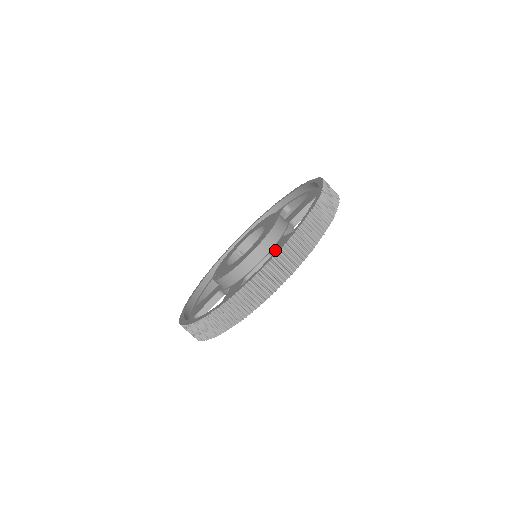
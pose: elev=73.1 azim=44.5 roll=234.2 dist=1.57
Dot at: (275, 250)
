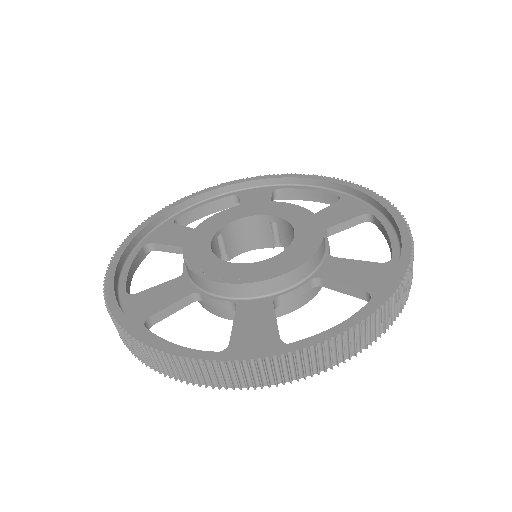
Dot at: (334, 279)
